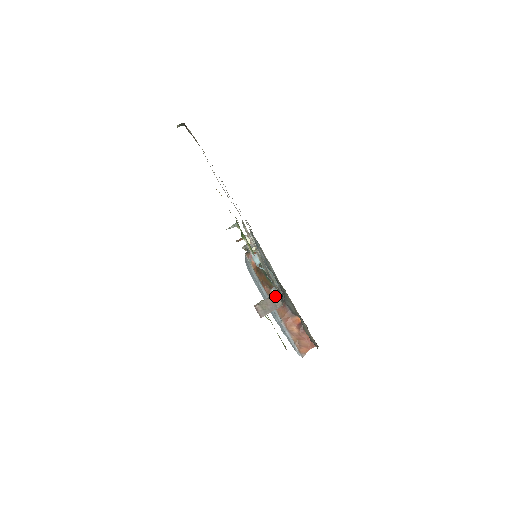
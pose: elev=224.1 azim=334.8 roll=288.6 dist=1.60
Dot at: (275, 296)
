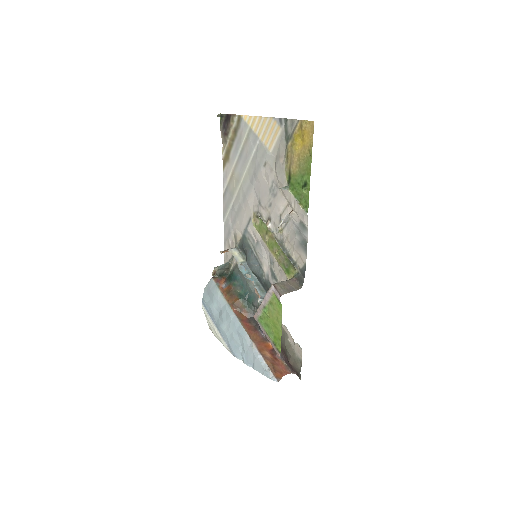
Dot at: (292, 280)
